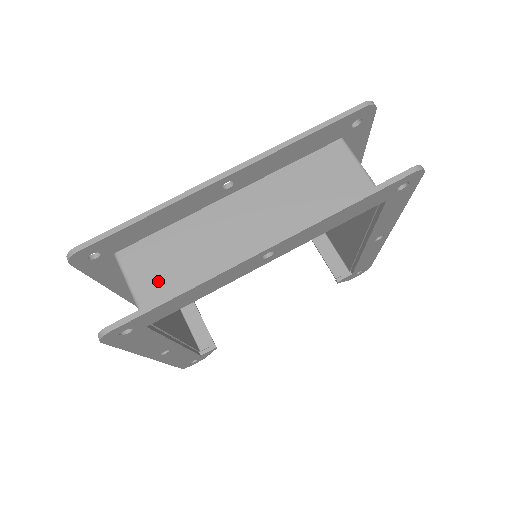
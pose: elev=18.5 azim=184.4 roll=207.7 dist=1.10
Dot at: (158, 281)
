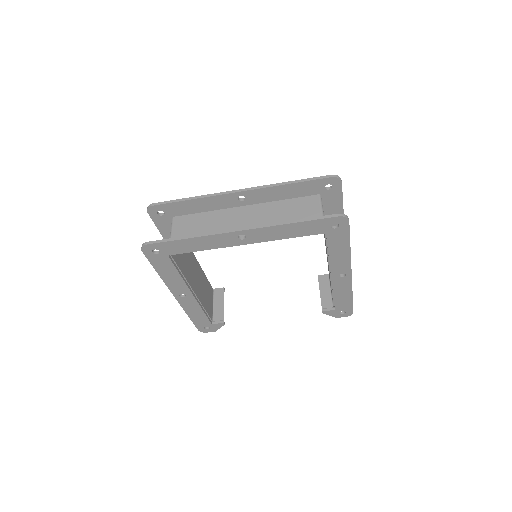
Dot at: occluded
